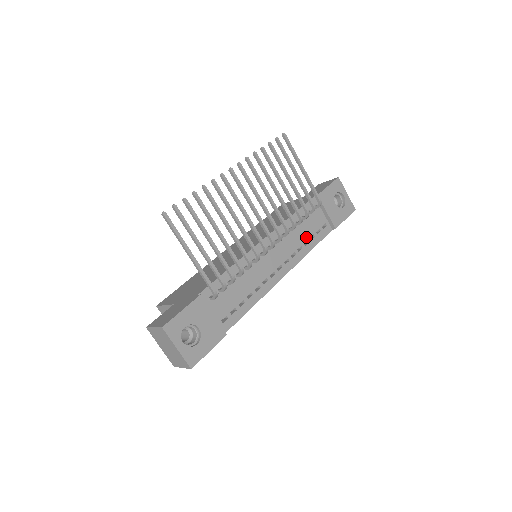
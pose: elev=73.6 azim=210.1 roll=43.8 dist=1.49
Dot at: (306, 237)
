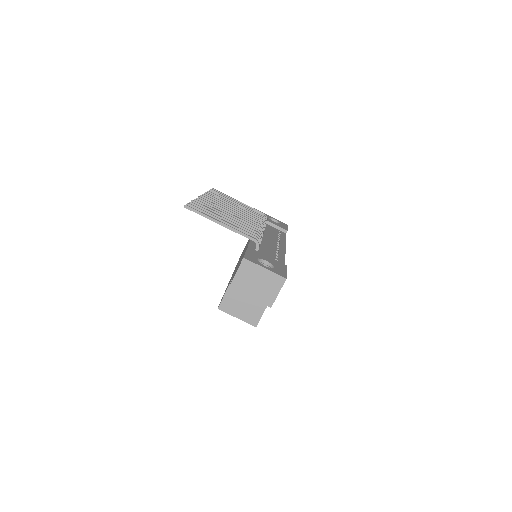
Dot at: (276, 235)
